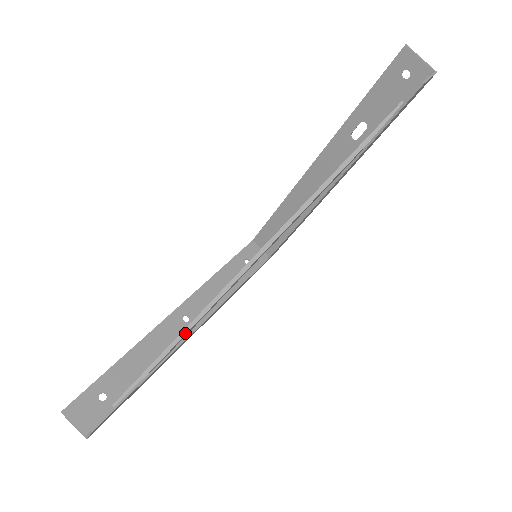
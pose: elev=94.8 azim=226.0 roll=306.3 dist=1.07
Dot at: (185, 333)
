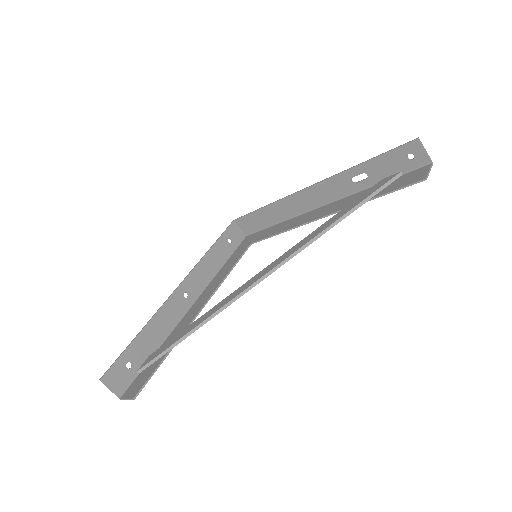
Dot at: (205, 323)
